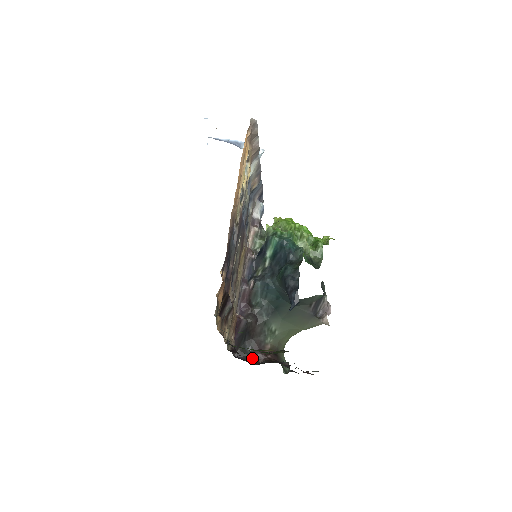
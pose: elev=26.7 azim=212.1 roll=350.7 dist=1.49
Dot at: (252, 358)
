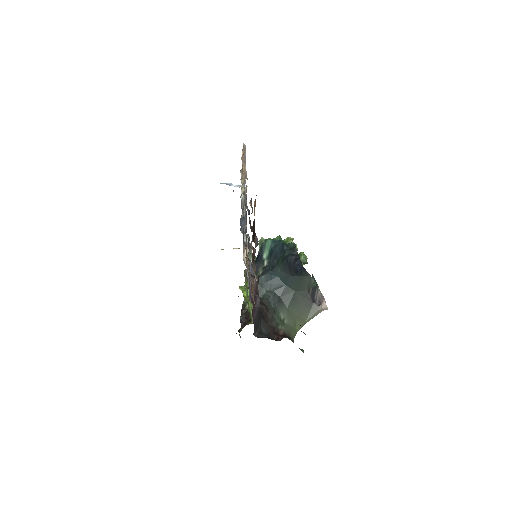
Dot at: (271, 338)
